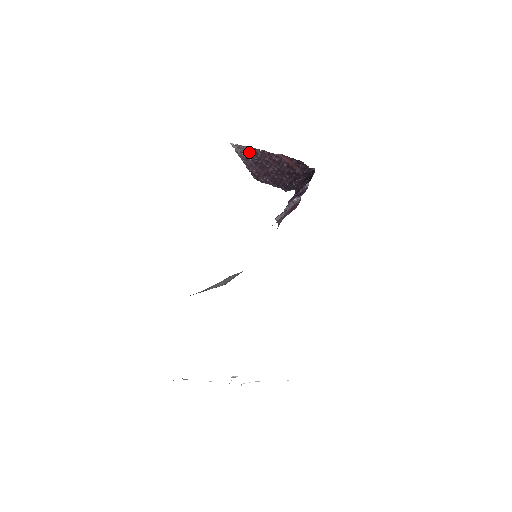
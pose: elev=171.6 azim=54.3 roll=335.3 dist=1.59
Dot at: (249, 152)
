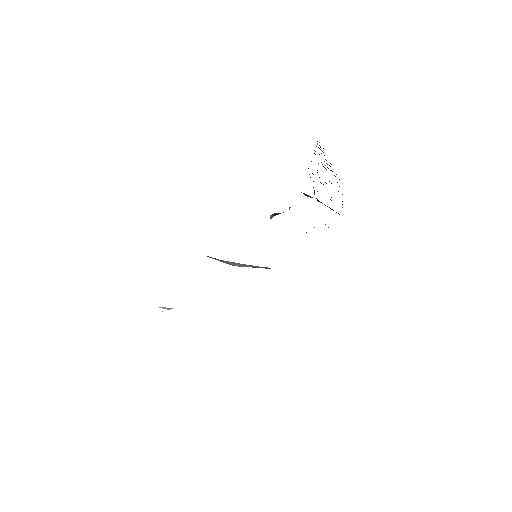
Dot at: occluded
